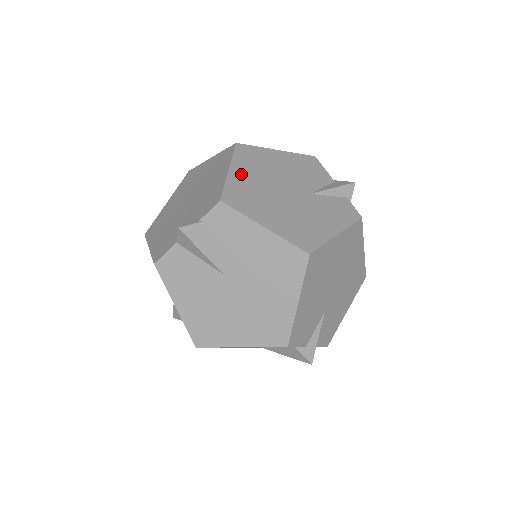
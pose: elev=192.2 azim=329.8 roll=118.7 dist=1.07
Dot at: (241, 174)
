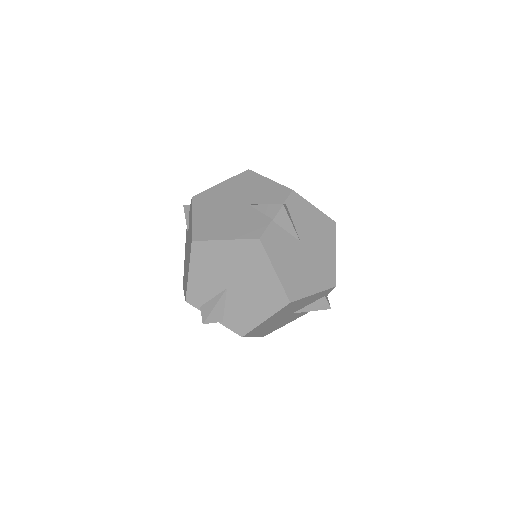
Dot at: occluded
